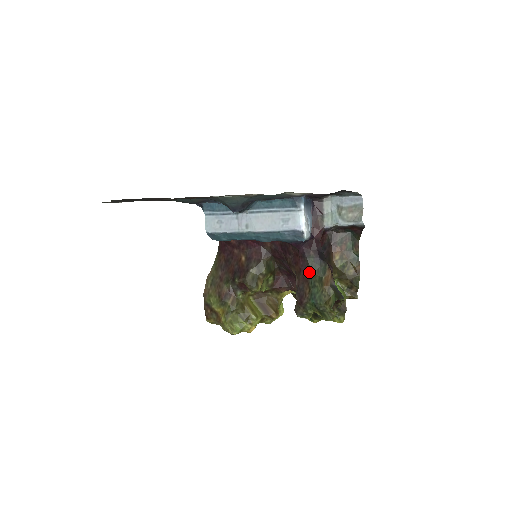
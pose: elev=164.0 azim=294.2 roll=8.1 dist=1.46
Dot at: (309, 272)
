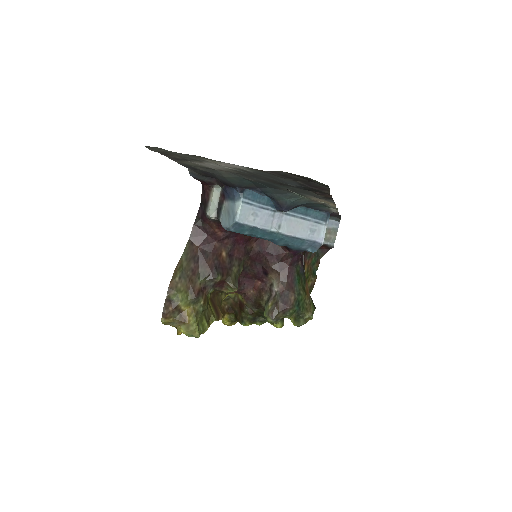
Dot at: (295, 280)
